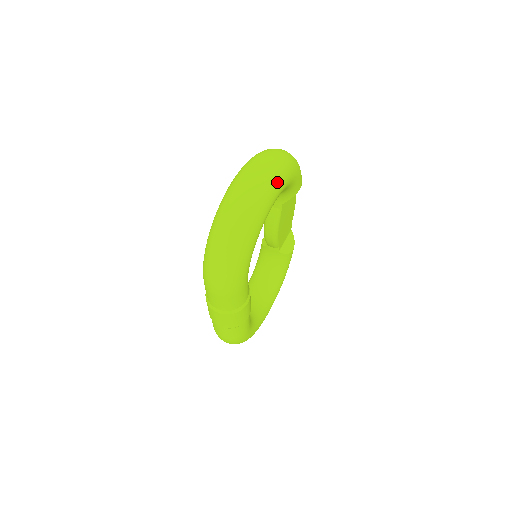
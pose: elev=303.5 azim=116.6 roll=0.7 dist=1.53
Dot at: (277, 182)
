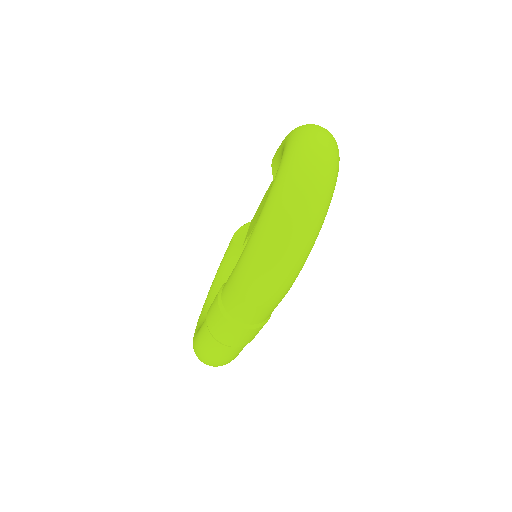
Dot at: occluded
